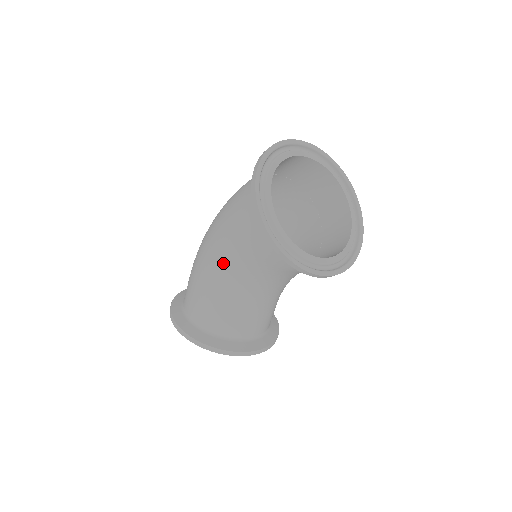
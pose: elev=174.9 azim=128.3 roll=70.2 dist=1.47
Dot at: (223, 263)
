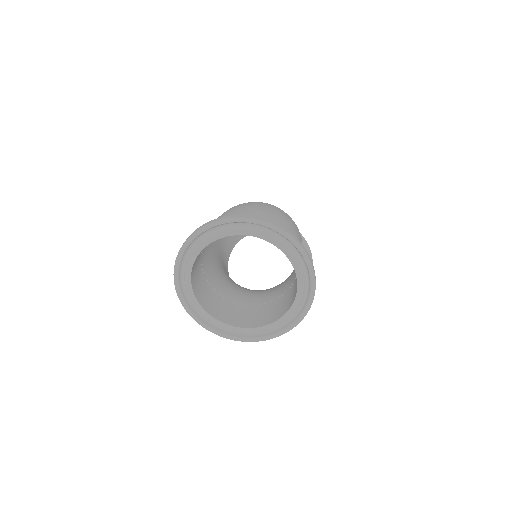
Dot at: occluded
